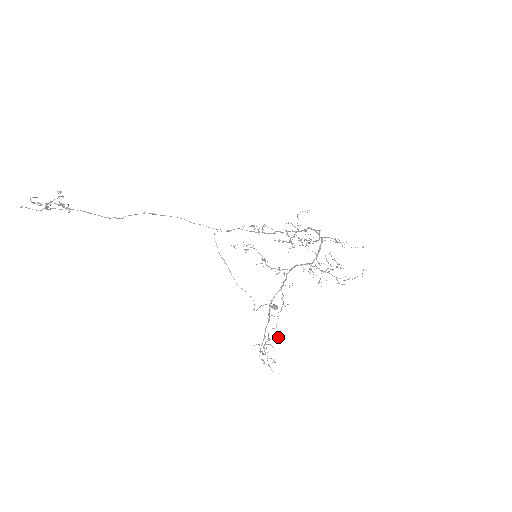
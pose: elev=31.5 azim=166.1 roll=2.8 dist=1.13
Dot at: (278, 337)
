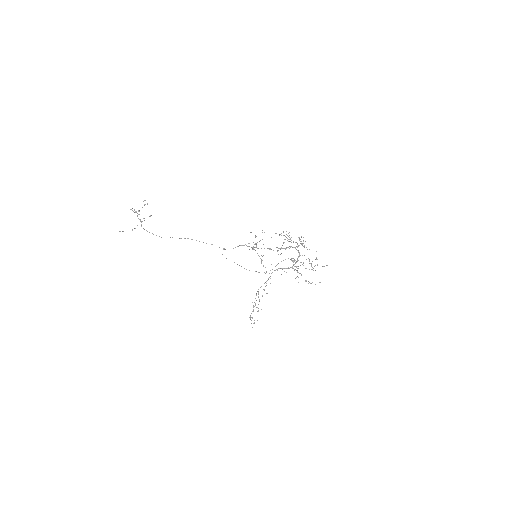
Dot at: (258, 311)
